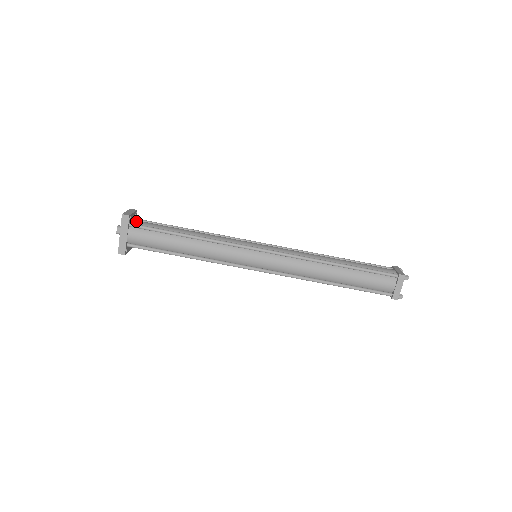
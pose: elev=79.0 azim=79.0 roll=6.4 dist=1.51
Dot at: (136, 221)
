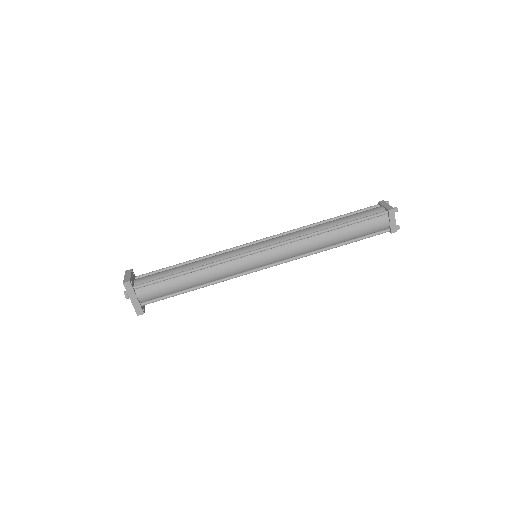
Dot at: (137, 281)
